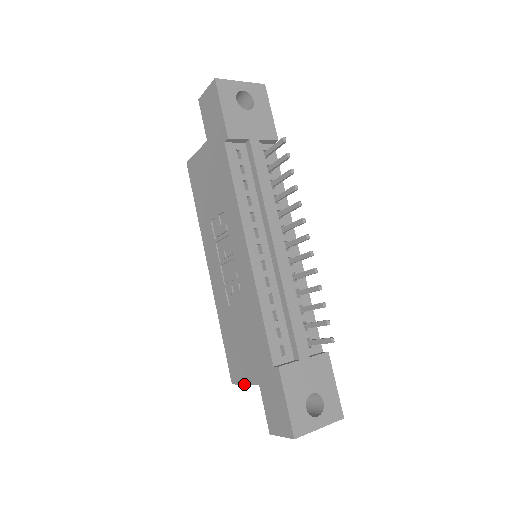
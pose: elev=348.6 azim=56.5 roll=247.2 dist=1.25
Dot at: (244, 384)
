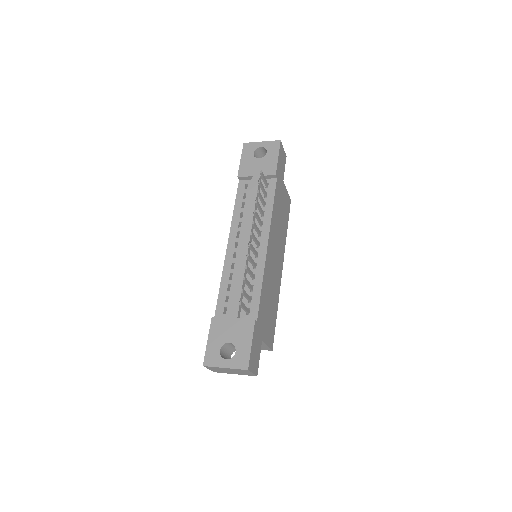
Dot at: occluded
